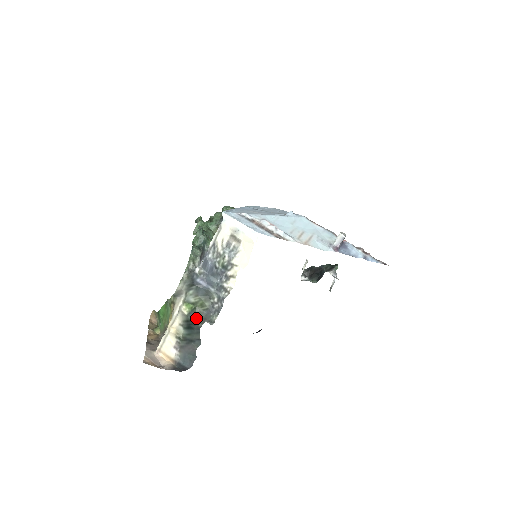
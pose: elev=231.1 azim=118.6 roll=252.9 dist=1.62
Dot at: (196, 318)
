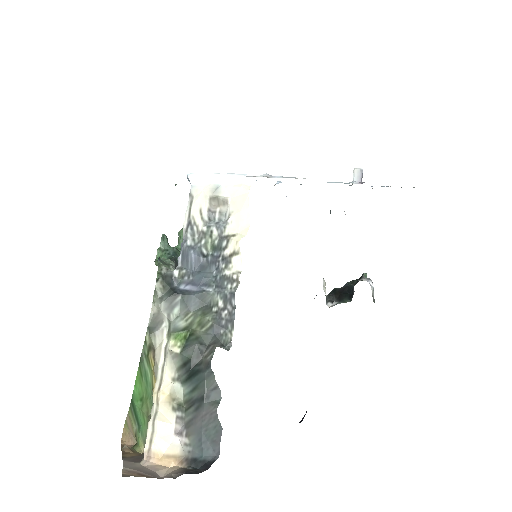
Dot at: (198, 350)
